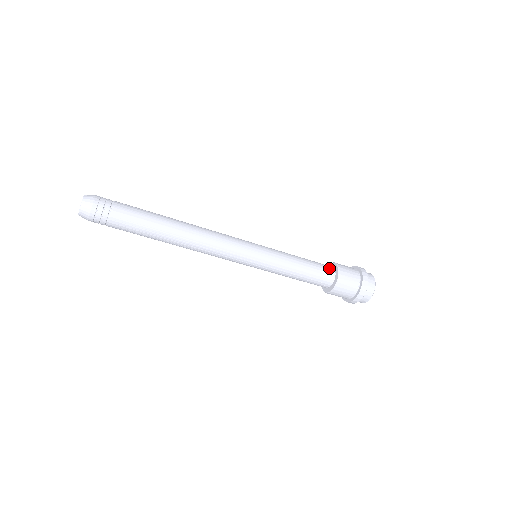
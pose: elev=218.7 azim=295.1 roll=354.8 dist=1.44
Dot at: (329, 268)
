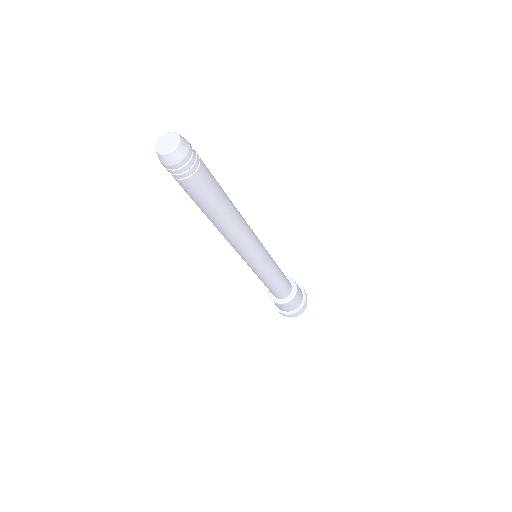
Dot at: (290, 290)
